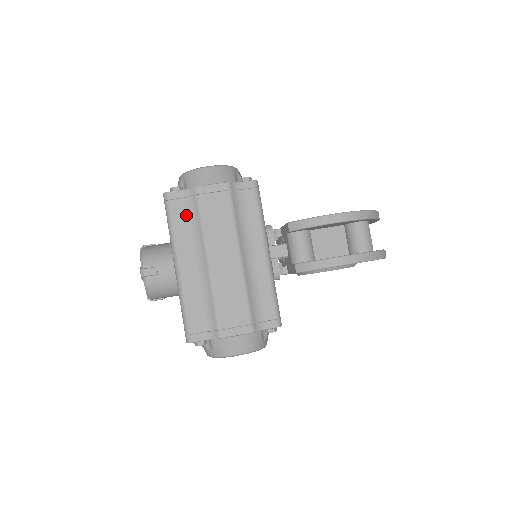
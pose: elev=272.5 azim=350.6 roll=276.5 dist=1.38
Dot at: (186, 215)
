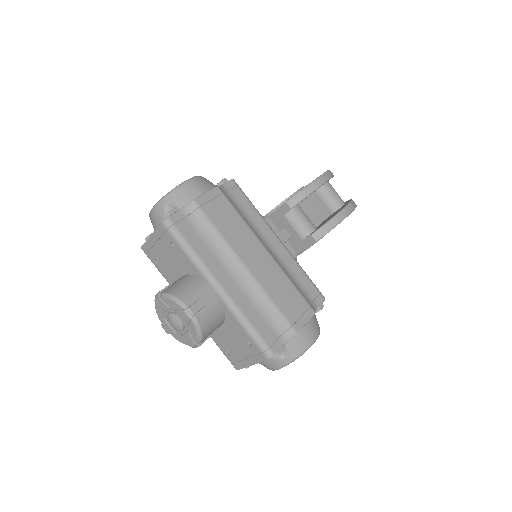
Dot at: (197, 233)
